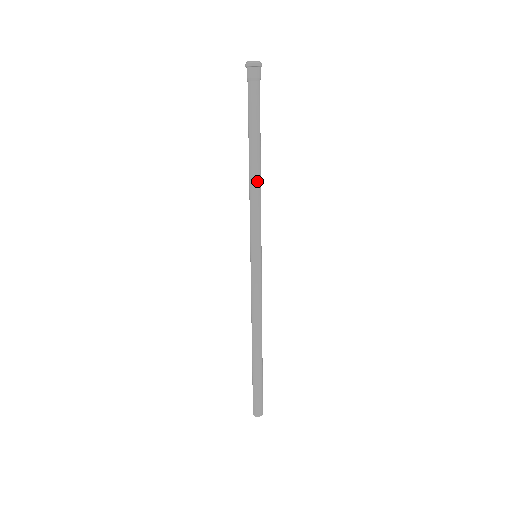
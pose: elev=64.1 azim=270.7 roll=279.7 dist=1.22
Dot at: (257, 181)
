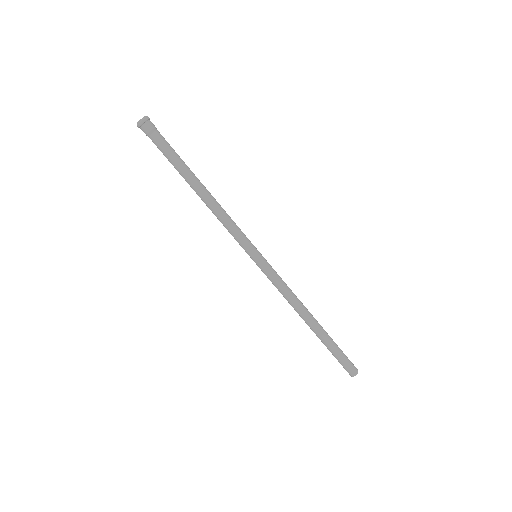
Dot at: (213, 200)
